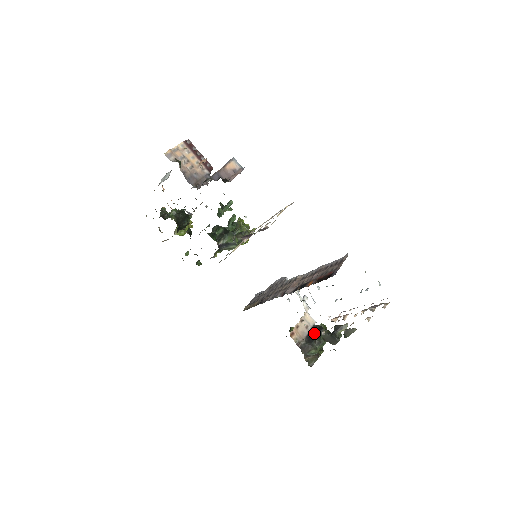
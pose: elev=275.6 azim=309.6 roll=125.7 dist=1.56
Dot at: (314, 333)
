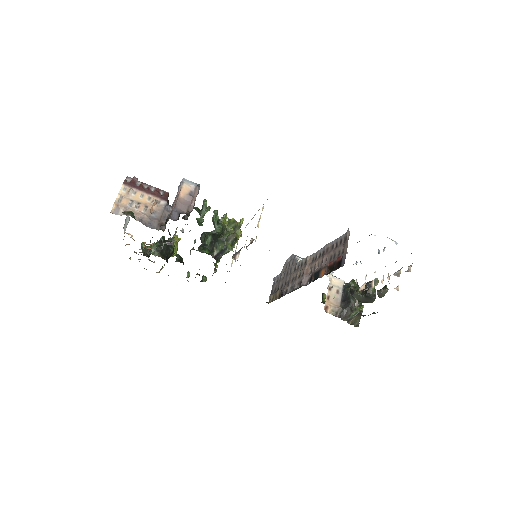
Dot at: (347, 295)
